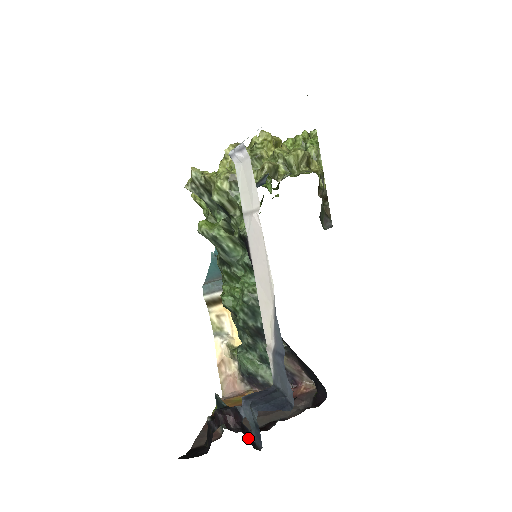
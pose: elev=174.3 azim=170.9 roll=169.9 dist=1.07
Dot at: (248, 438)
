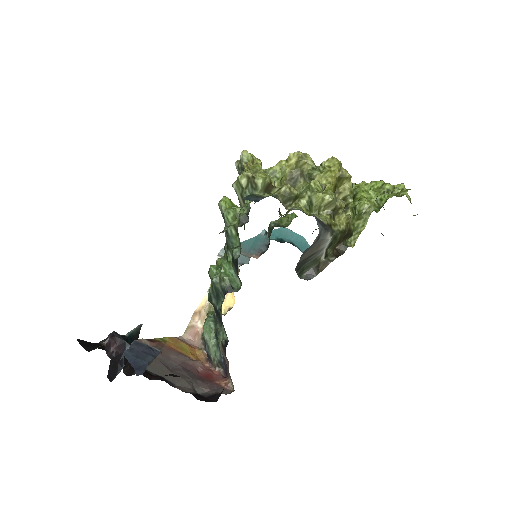
Dot at: (112, 367)
